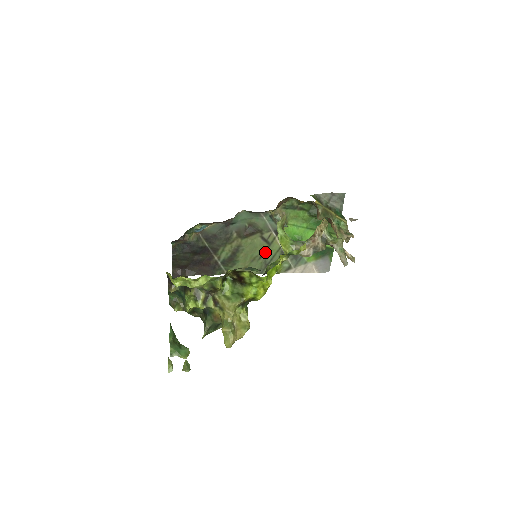
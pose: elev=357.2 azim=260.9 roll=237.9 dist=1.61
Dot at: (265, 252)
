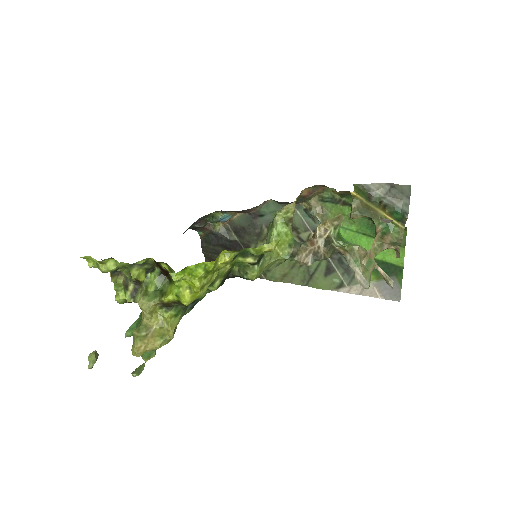
Dot at: occluded
